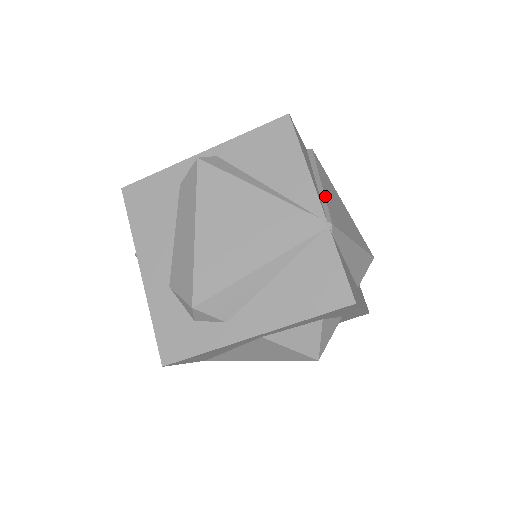
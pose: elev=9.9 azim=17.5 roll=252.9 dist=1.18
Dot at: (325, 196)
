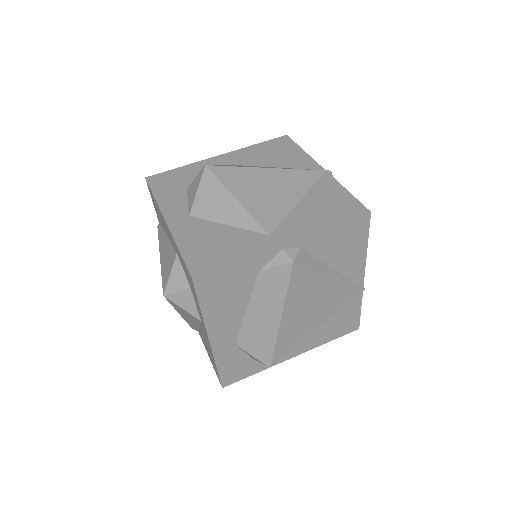
Dot at: occluded
